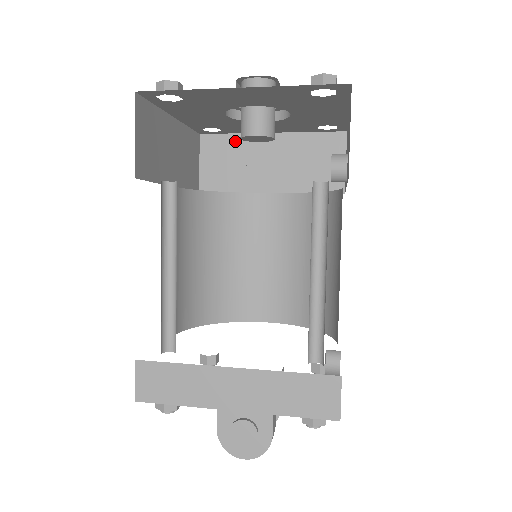
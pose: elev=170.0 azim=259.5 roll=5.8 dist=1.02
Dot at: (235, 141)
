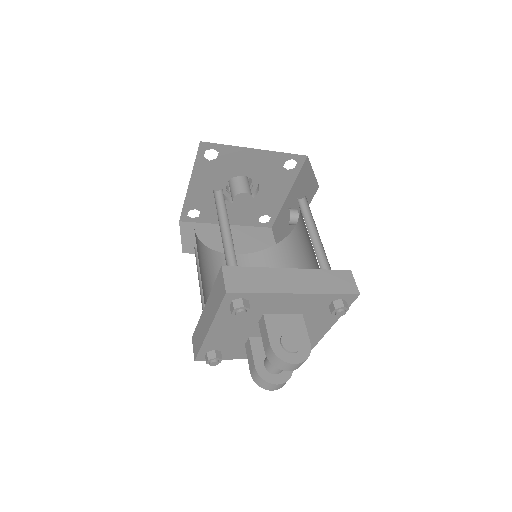
Dot at: (204, 227)
